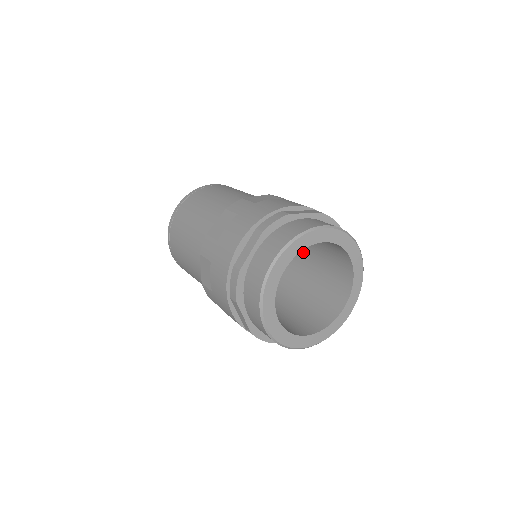
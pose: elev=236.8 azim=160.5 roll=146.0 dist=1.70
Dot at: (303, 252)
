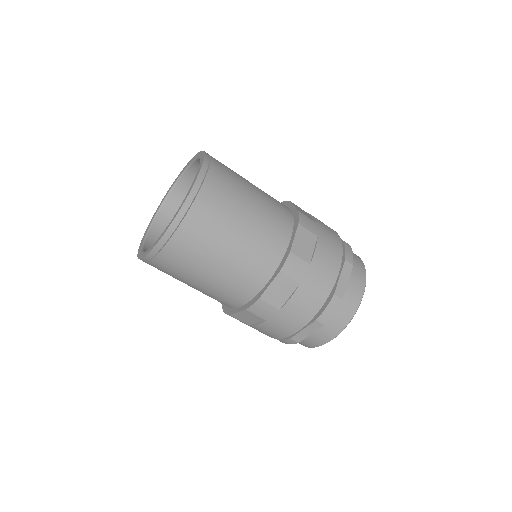
Dot at: occluded
